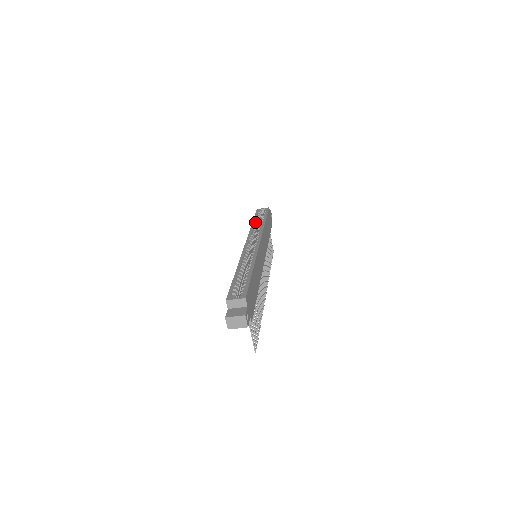
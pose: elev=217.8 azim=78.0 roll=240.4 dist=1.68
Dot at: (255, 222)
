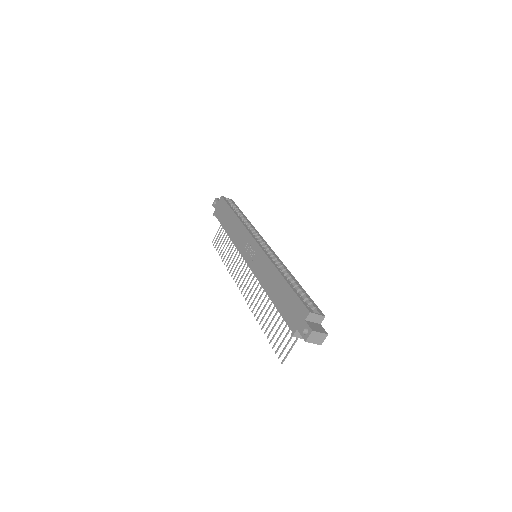
Dot at: occluded
